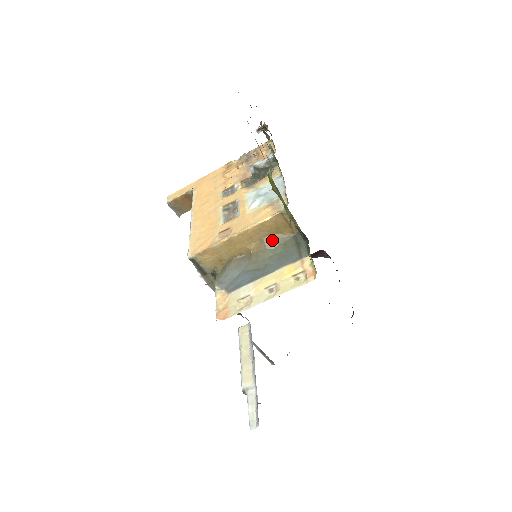
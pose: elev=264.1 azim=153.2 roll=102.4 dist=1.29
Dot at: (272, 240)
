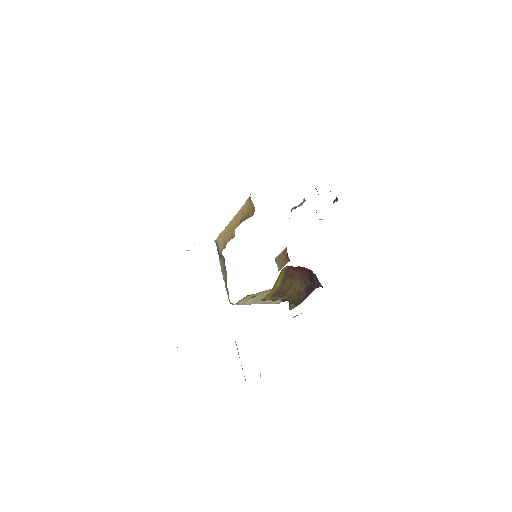
Dot at: (243, 220)
